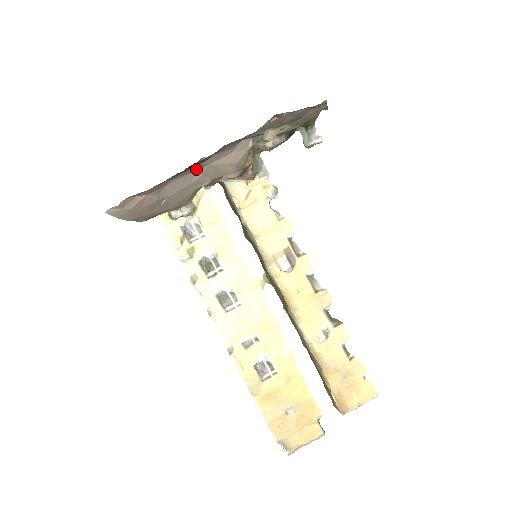
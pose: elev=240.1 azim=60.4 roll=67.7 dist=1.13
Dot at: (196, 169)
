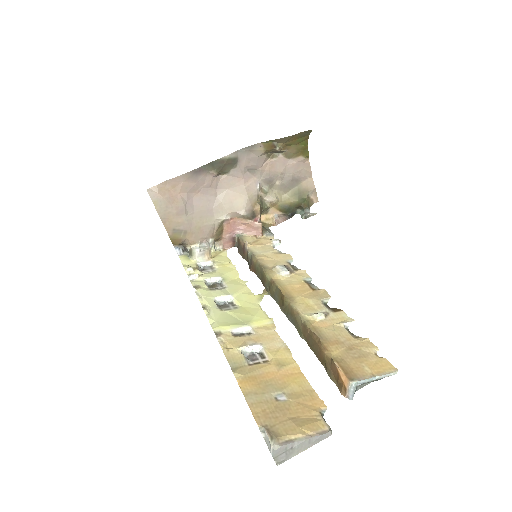
Dot at: (218, 193)
